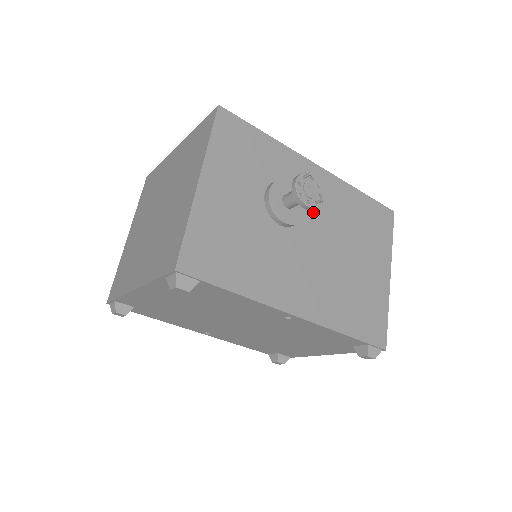
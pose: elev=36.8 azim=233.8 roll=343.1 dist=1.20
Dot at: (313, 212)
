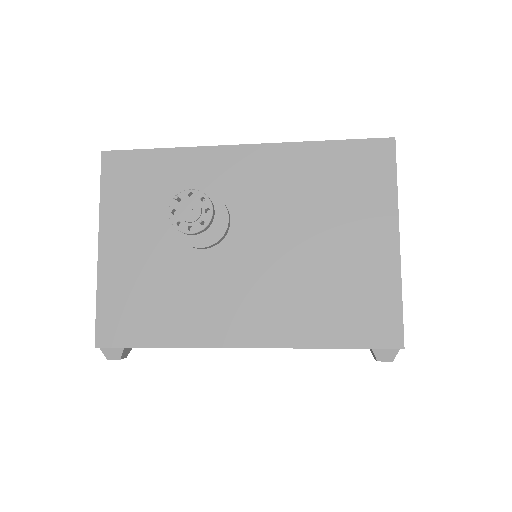
Dot at: (247, 210)
